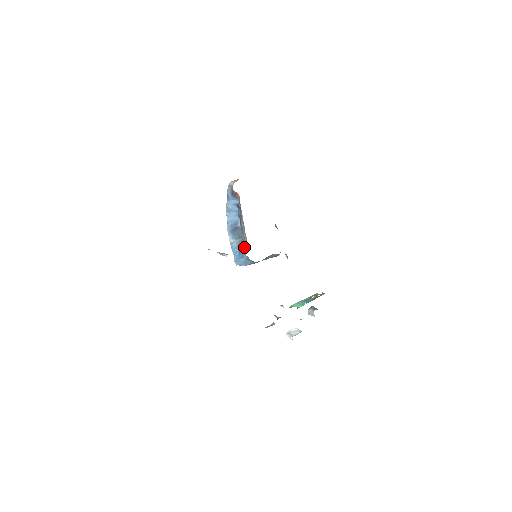
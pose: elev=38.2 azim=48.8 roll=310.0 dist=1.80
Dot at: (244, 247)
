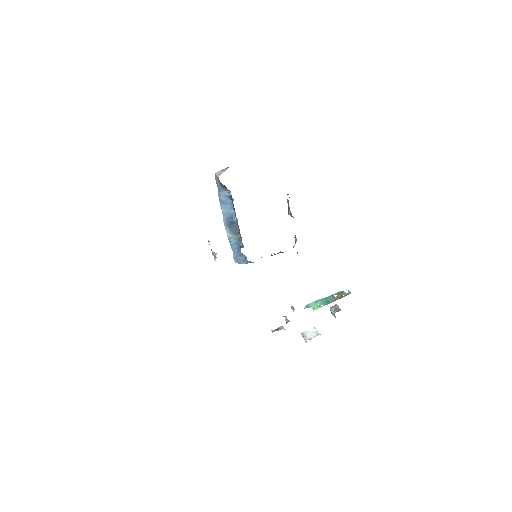
Dot at: (240, 246)
